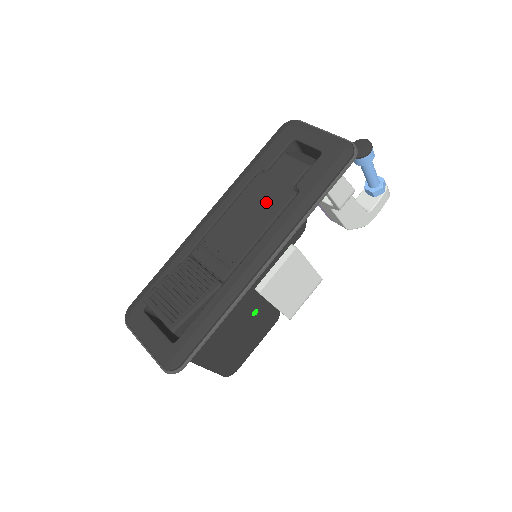
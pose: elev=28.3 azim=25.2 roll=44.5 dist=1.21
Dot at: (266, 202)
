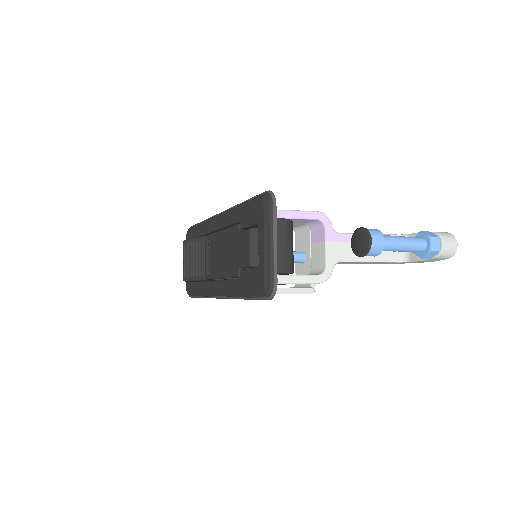
Dot at: (230, 258)
